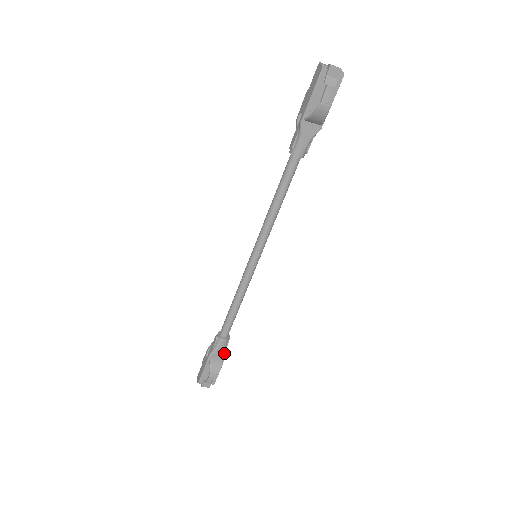
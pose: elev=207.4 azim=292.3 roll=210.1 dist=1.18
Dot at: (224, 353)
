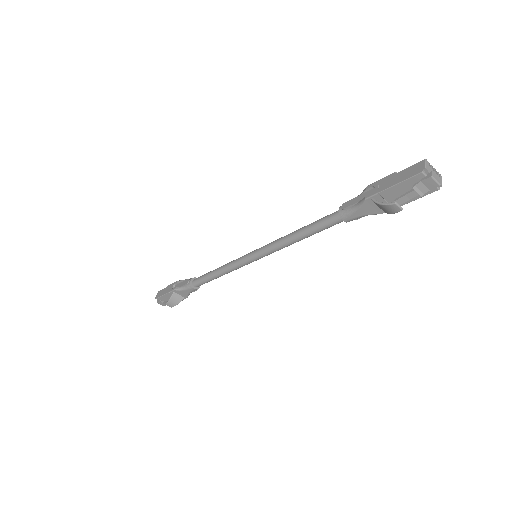
Dot at: (188, 295)
